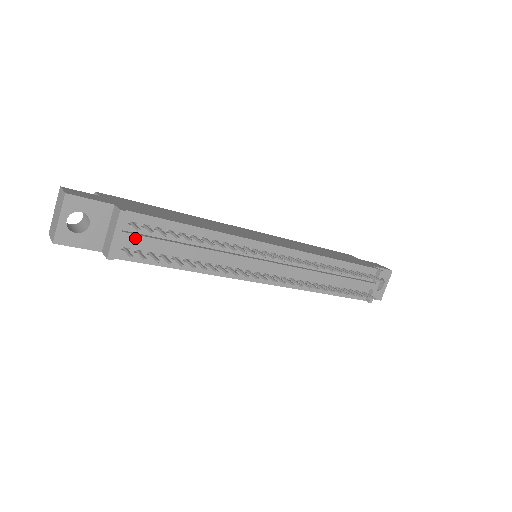
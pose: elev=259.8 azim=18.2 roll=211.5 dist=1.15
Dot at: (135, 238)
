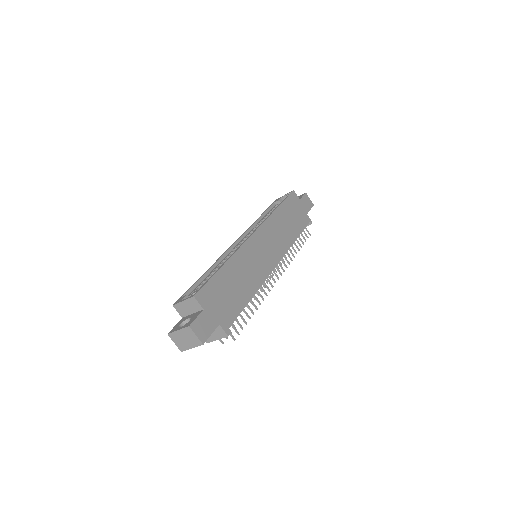
Dot at: occluded
